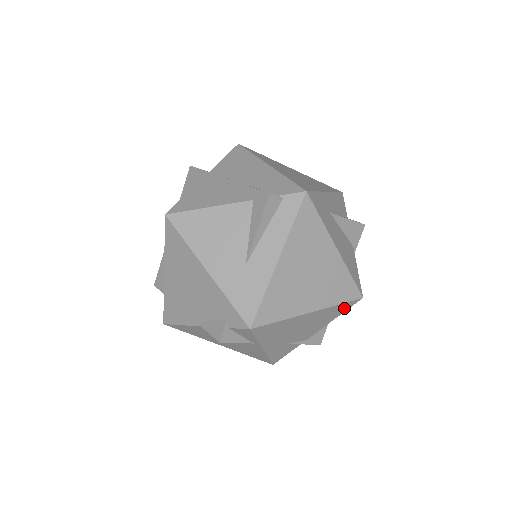
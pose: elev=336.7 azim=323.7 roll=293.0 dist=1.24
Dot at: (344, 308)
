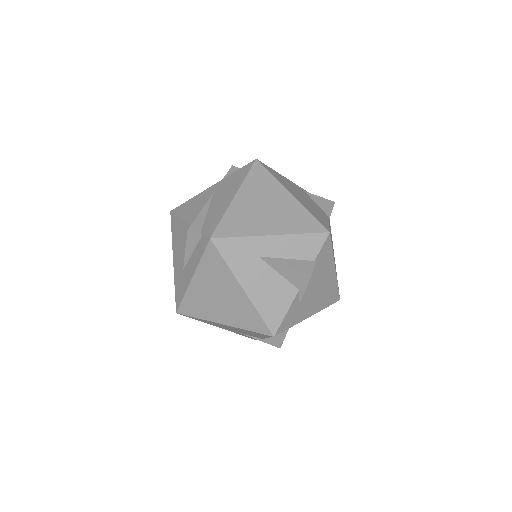
Dot at: (264, 335)
